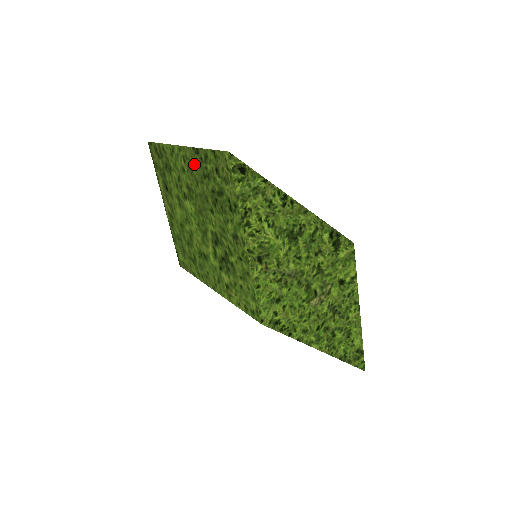
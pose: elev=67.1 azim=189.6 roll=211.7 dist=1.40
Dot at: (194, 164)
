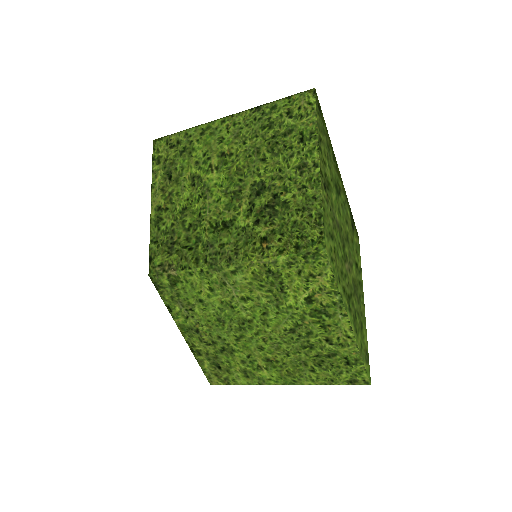
Dot at: (246, 124)
